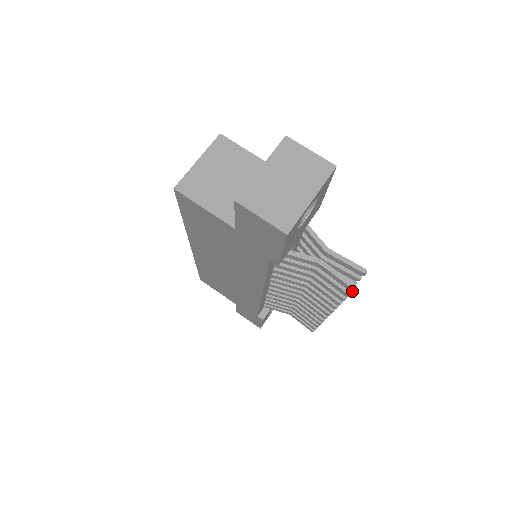
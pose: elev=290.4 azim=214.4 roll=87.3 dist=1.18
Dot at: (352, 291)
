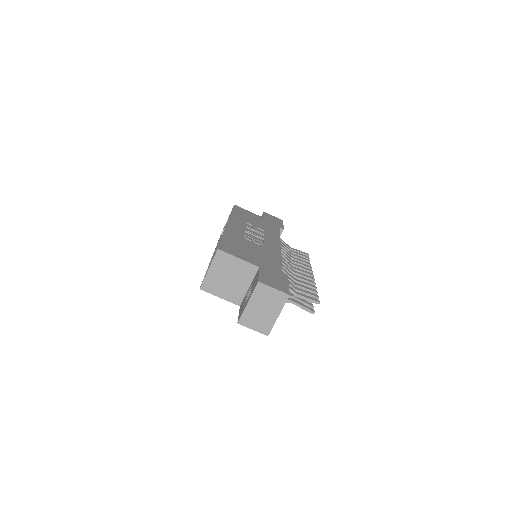
Dot at: (313, 312)
